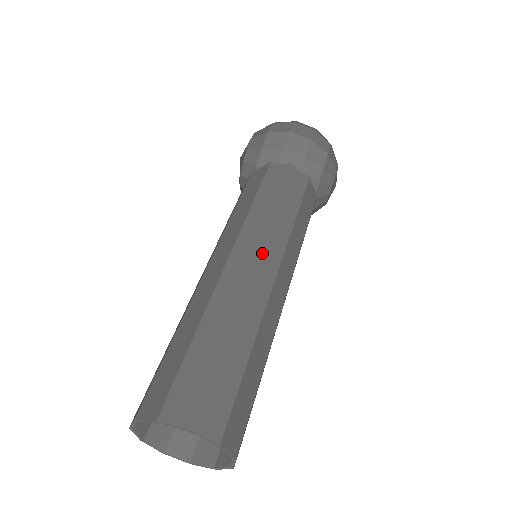
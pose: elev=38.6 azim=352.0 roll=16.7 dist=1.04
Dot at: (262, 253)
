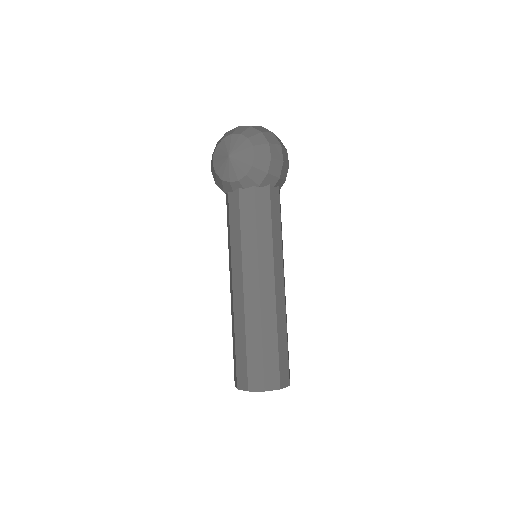
Dot at: occluded
